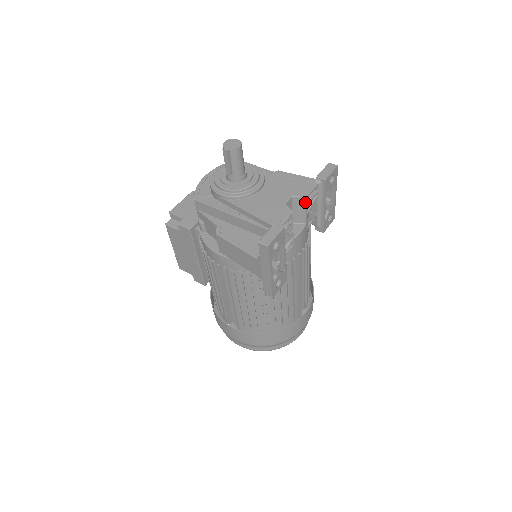
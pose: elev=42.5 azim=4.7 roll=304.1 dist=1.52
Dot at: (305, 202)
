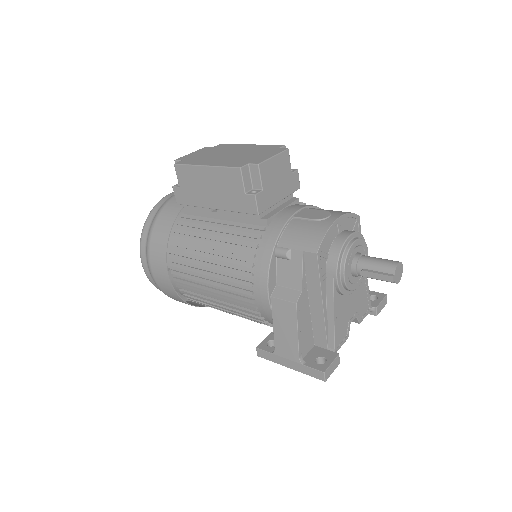
Dot at: occluded
